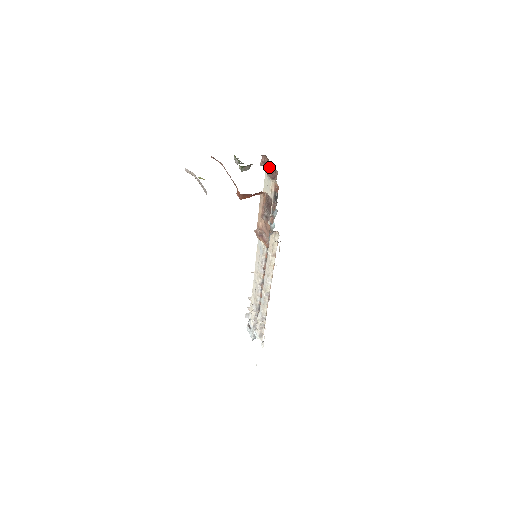
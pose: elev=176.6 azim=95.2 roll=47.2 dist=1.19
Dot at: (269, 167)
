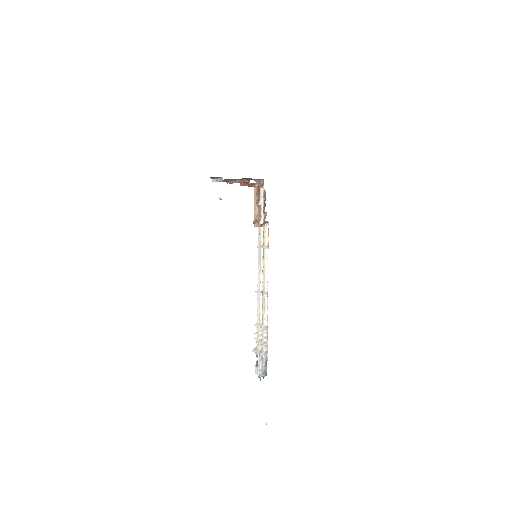
Dot at: (259, 182)
